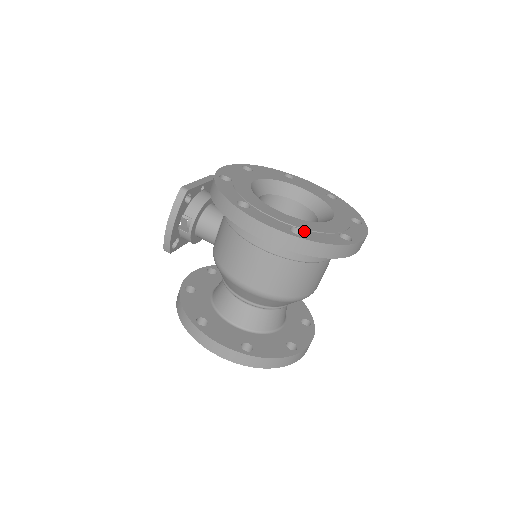
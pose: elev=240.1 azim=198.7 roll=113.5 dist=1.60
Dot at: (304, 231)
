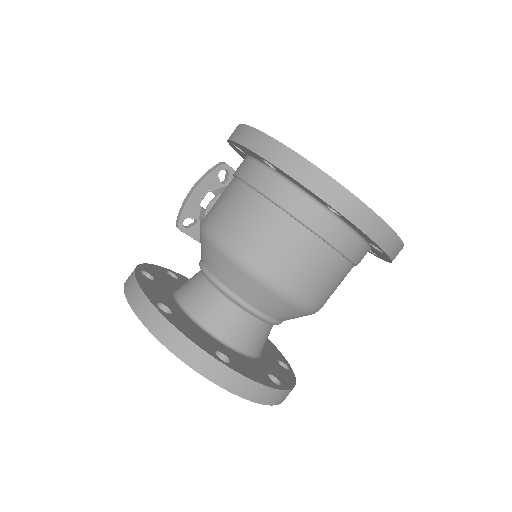
Dot at: occluded
